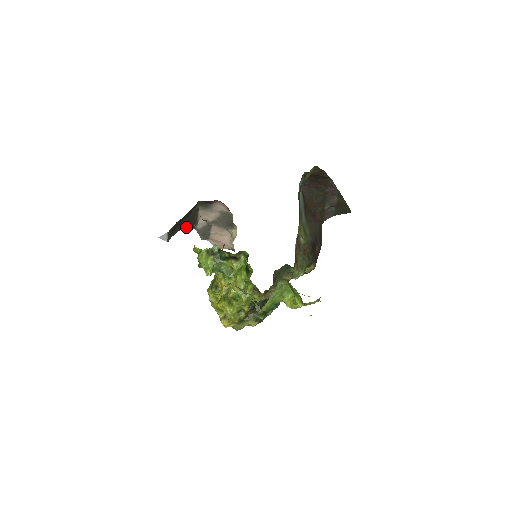
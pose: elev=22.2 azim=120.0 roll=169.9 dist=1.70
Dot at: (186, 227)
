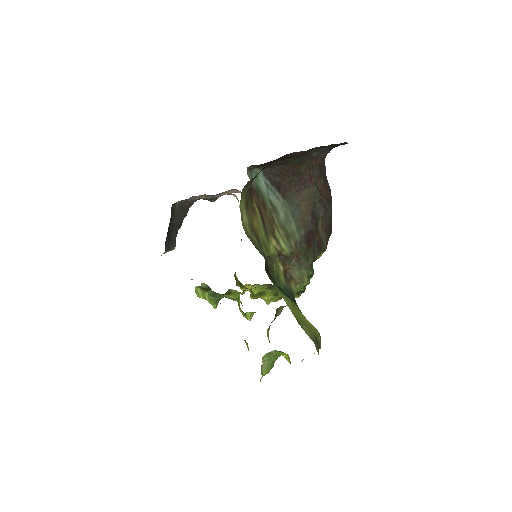
Dot at: occluded
